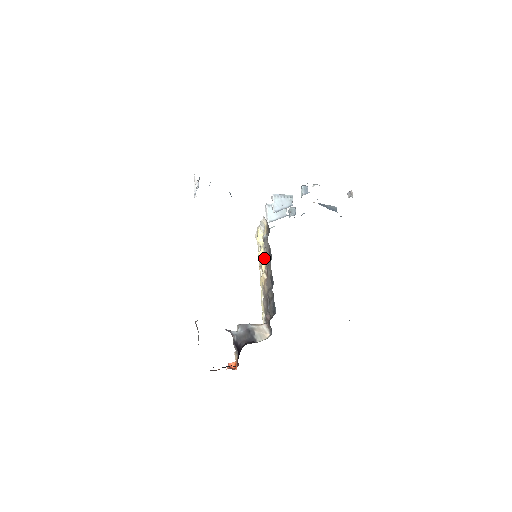
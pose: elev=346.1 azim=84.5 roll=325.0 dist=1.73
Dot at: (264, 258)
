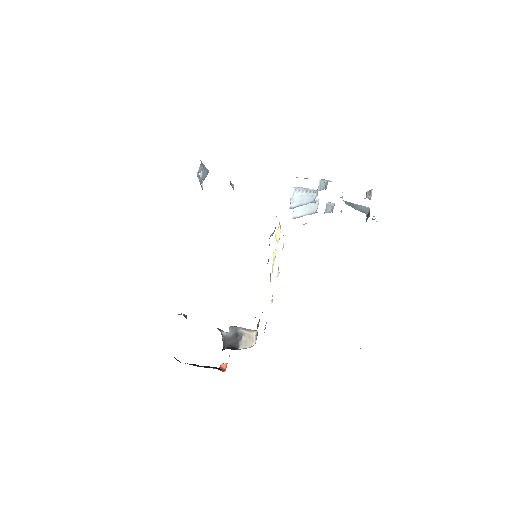
Dot at: (274, 259)
